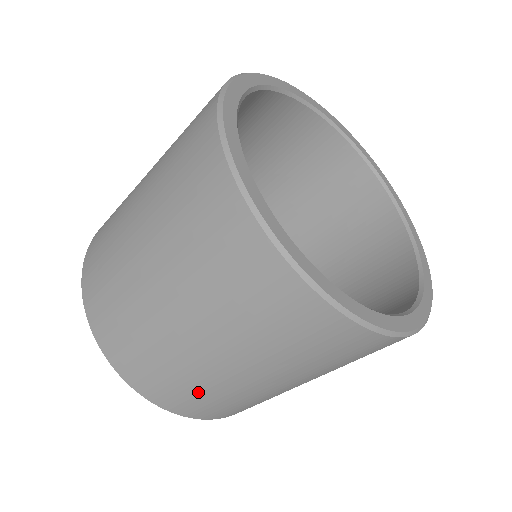
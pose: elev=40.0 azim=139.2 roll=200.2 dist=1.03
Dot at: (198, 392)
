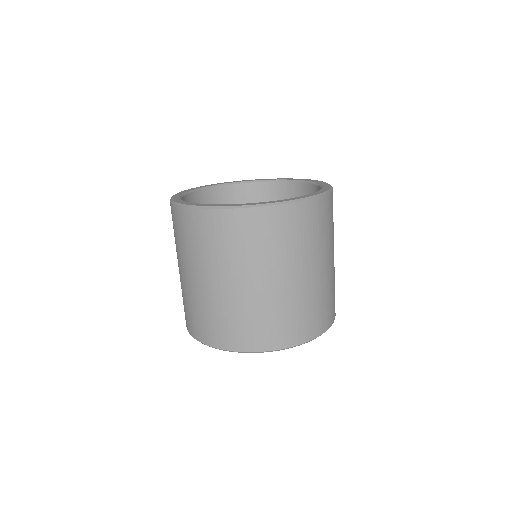
Dot at: (288, 315)
